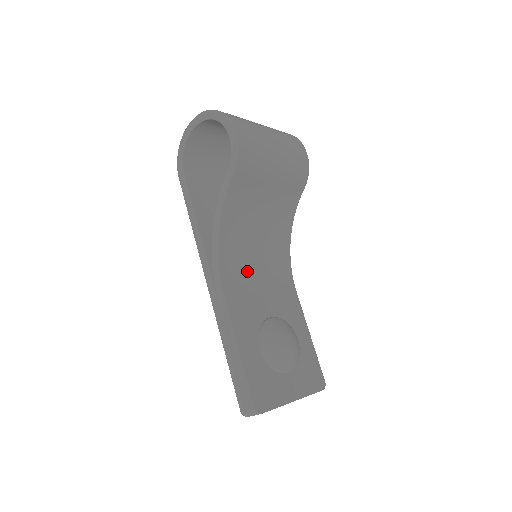
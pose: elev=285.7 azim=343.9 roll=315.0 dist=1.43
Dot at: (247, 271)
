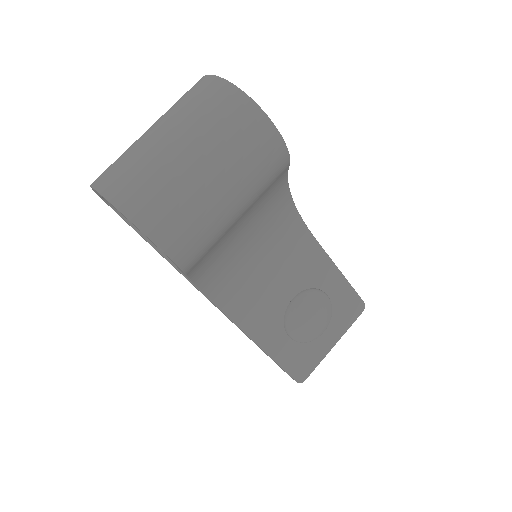
Dot at: (252, 281)
